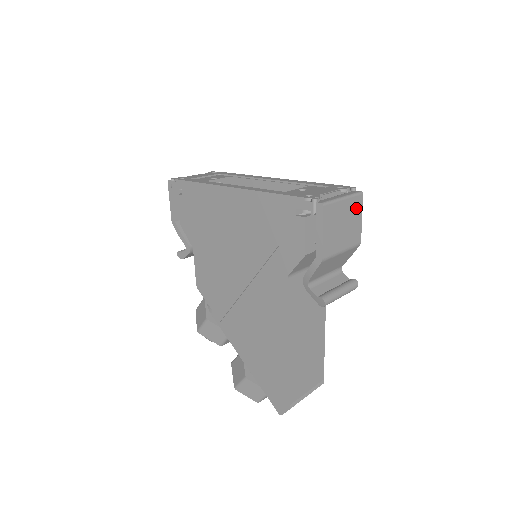
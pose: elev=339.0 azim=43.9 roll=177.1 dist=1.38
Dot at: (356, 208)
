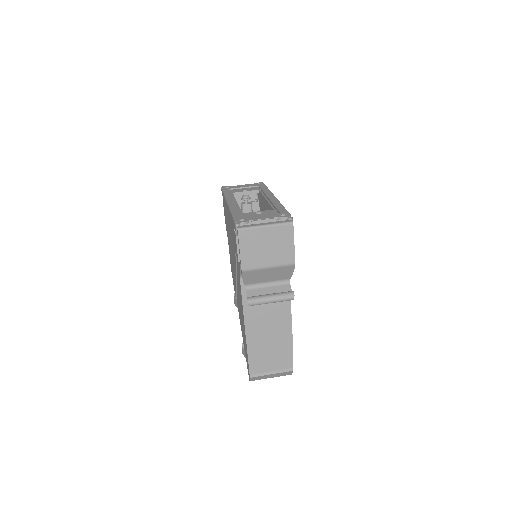
Dot at: (284, 235)
